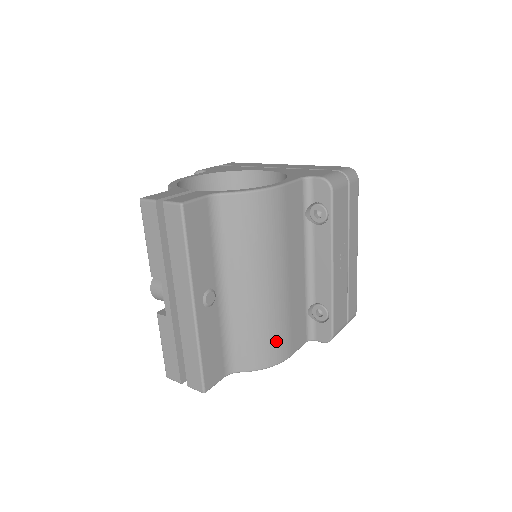
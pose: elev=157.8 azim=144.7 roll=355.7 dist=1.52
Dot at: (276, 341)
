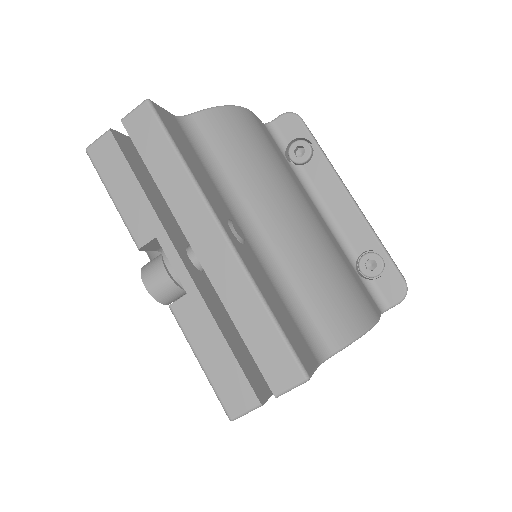
Dot at: (350, 290)
